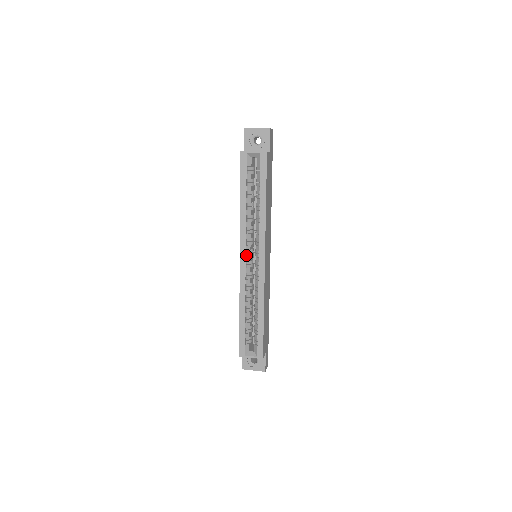
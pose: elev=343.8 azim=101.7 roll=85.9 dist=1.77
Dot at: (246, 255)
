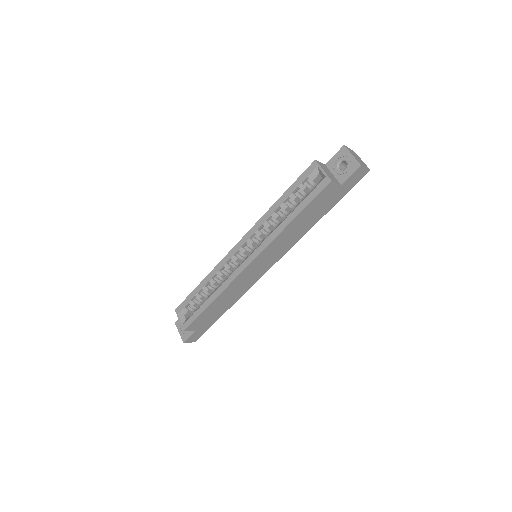
Dot at: (245, 246)
